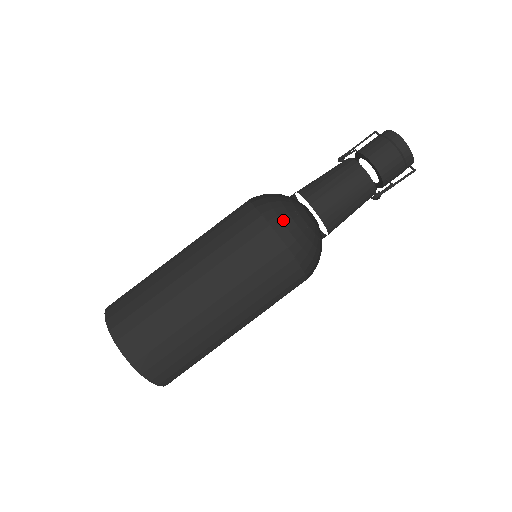
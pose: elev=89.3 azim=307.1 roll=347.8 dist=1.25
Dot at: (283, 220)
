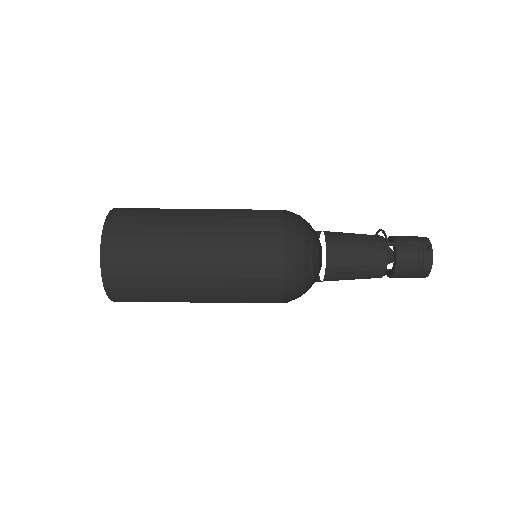
Dot at: occluded
